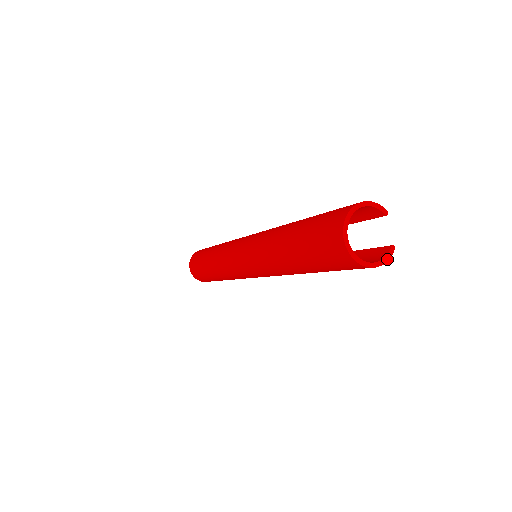
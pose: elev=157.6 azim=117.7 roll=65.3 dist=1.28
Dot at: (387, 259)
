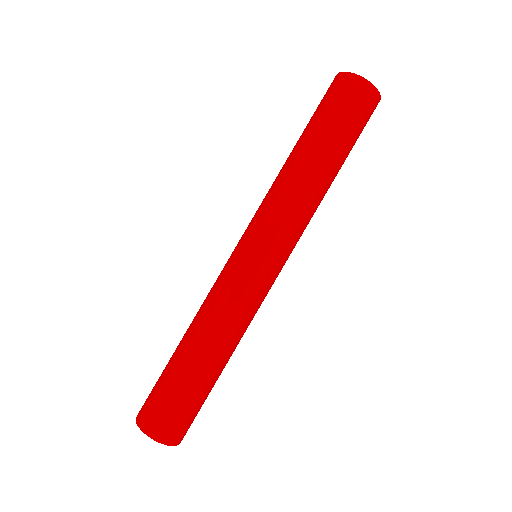
Dot at: (379, 95)
